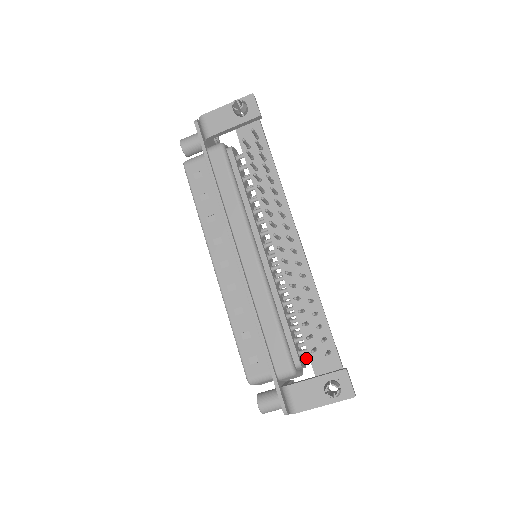
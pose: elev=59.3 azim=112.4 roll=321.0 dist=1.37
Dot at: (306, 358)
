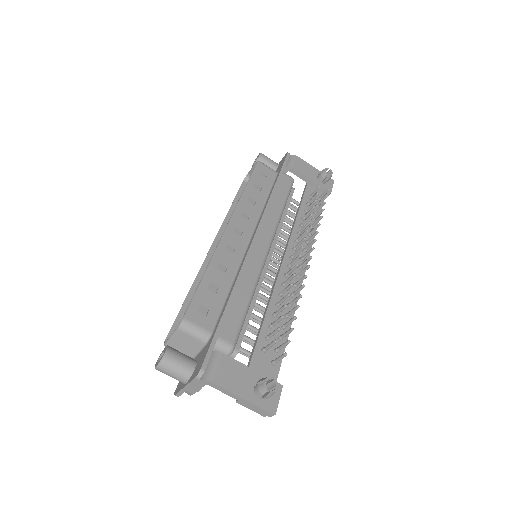
Dot at: occluded
